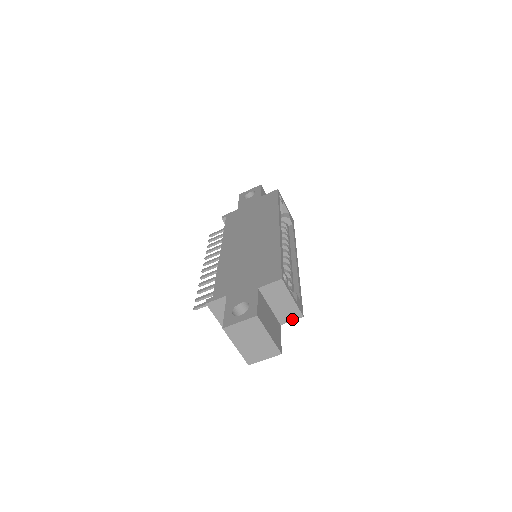
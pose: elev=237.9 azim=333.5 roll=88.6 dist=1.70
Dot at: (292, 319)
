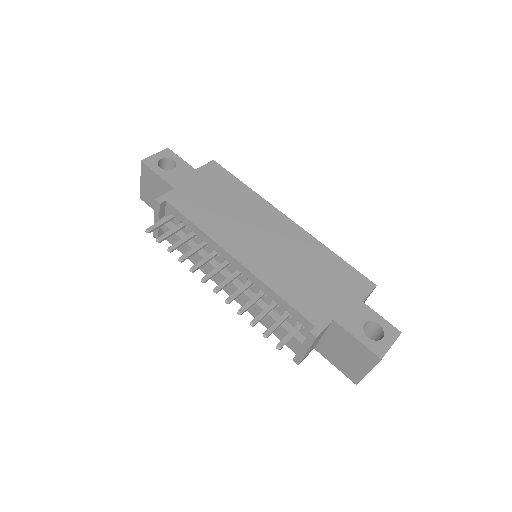
Dot at: occluded
